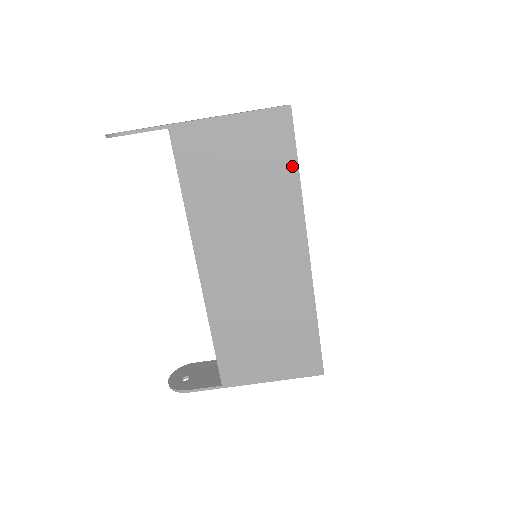
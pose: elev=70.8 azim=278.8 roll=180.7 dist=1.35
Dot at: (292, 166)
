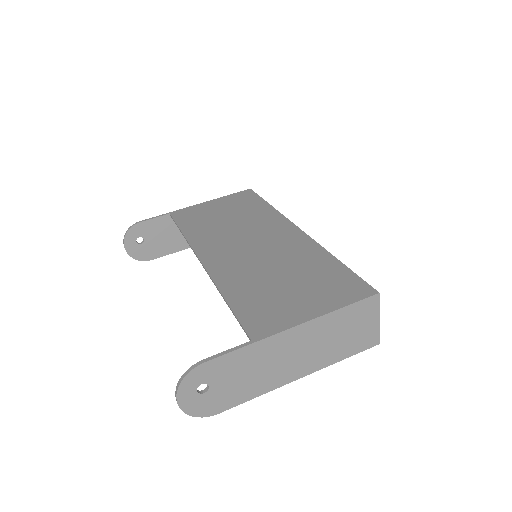
Dot at: (262, 203)
